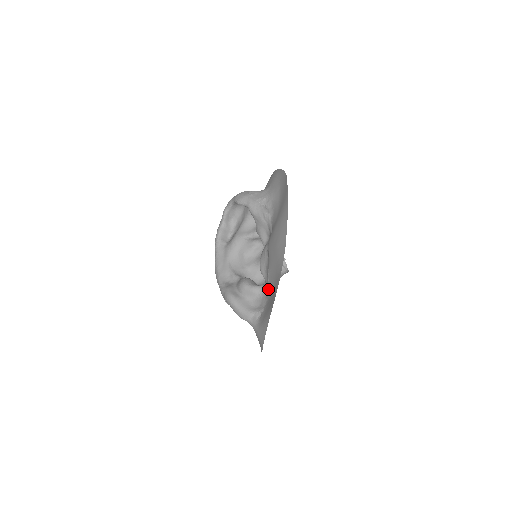
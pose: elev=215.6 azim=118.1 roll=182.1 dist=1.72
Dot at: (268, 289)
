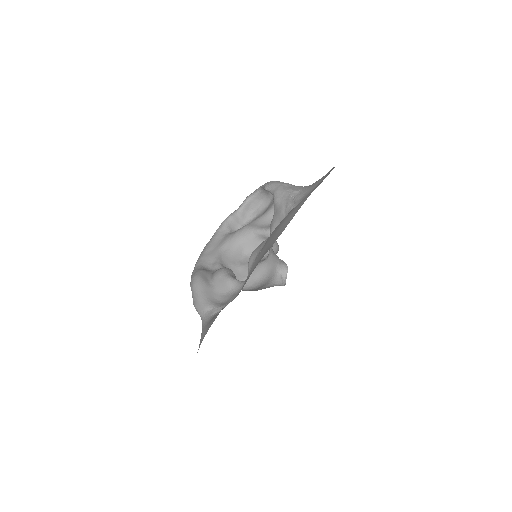
Dot at: occluded
